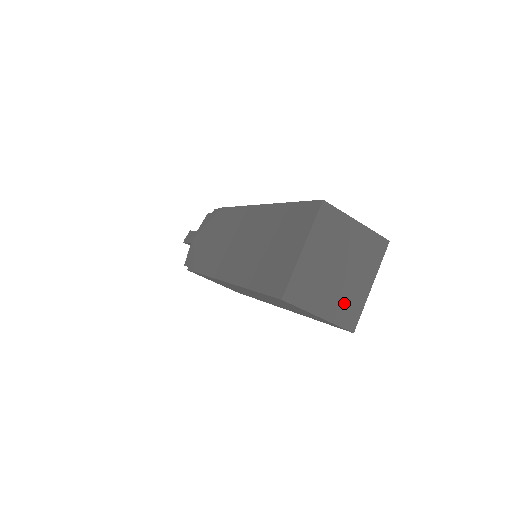
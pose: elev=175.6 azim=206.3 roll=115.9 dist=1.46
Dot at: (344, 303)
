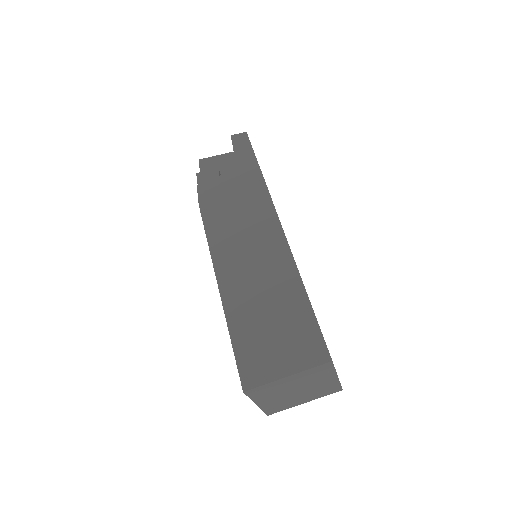
Dot at: (319, 392)
